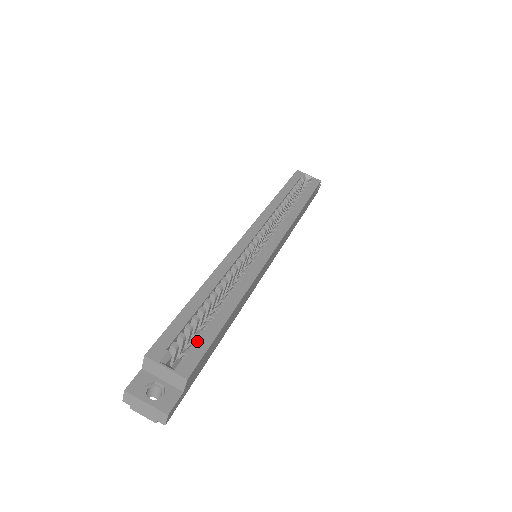
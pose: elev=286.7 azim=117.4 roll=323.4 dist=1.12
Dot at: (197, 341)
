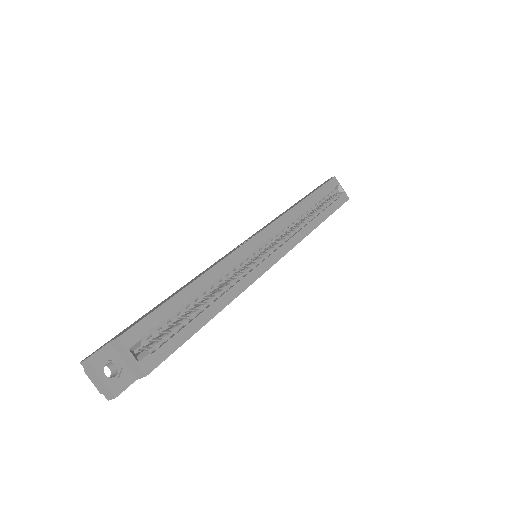
Dot at: (169, 339)
